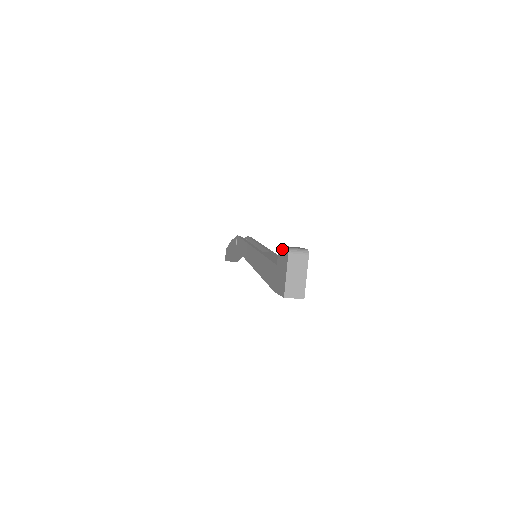
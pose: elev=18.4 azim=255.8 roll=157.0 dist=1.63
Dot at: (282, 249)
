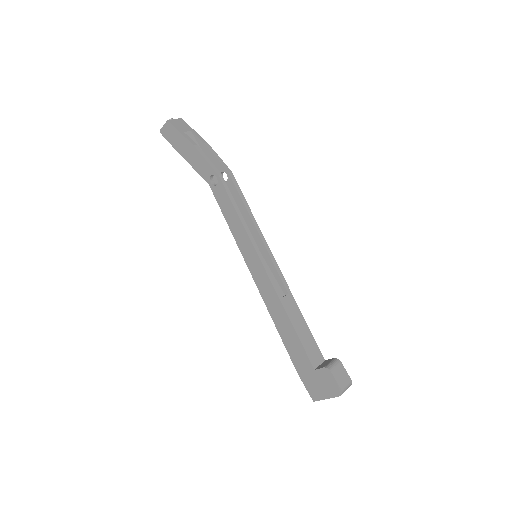
Dot at: (333, 379)
